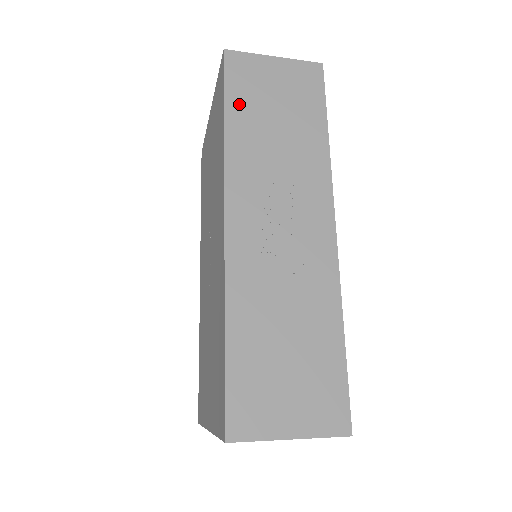
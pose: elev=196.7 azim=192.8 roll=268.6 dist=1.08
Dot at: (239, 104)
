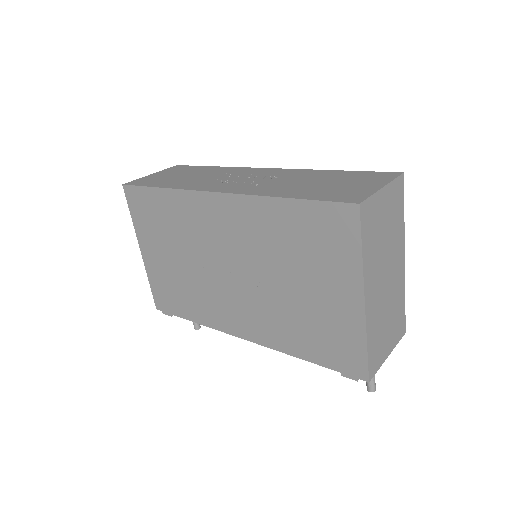
Dot at: (158, 183)
